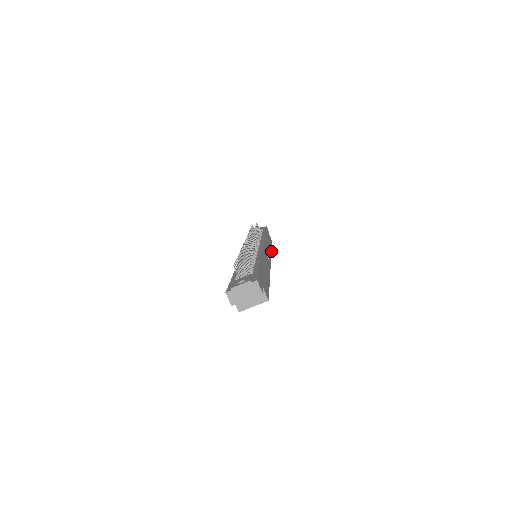
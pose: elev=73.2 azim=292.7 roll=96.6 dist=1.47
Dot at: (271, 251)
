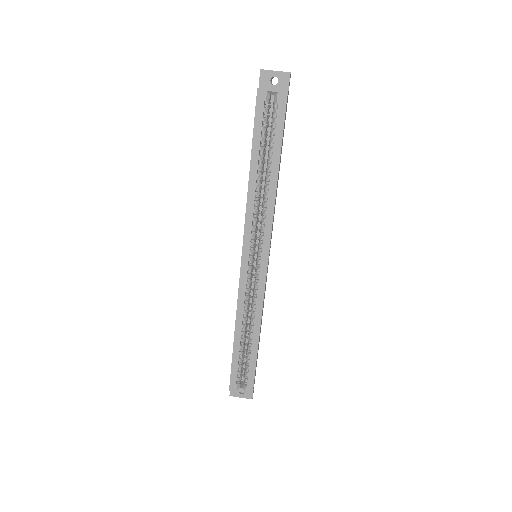
Dot at: (260, 324)
